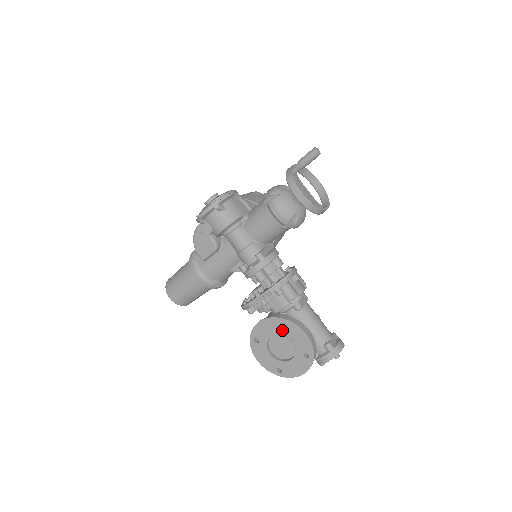
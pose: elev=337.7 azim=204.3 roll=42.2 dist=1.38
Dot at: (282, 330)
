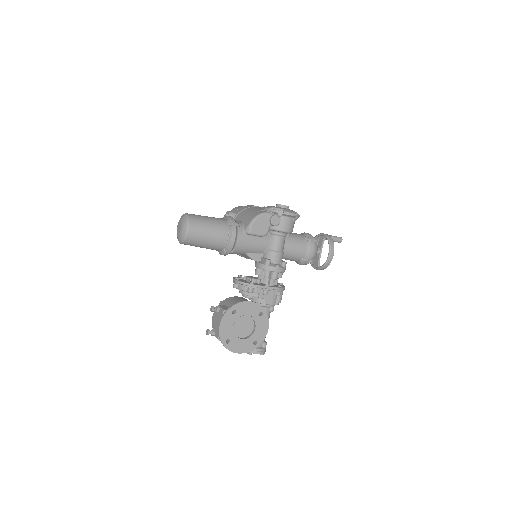
Dot at: (257, 317)
